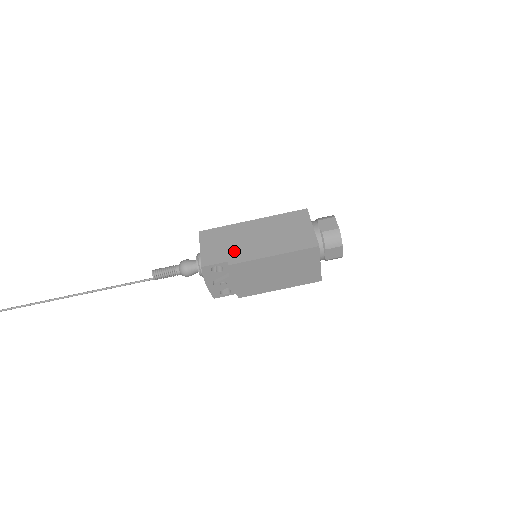
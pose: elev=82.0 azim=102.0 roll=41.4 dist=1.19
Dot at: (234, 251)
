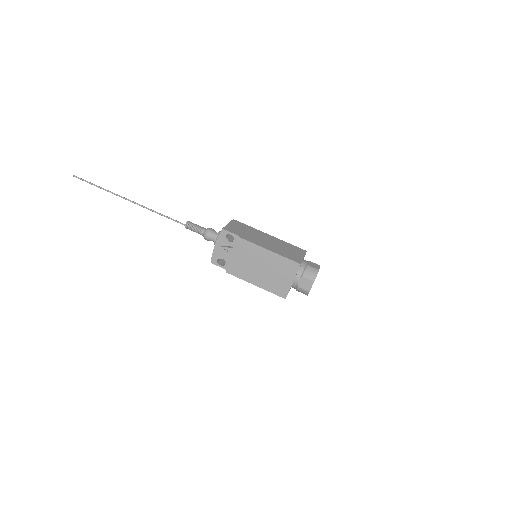
Dot at: (247, 236)
